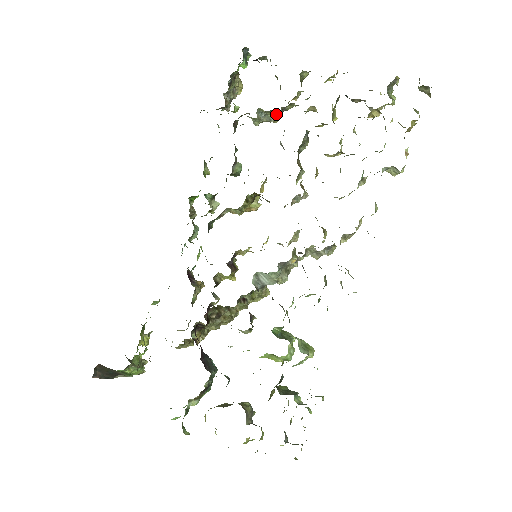
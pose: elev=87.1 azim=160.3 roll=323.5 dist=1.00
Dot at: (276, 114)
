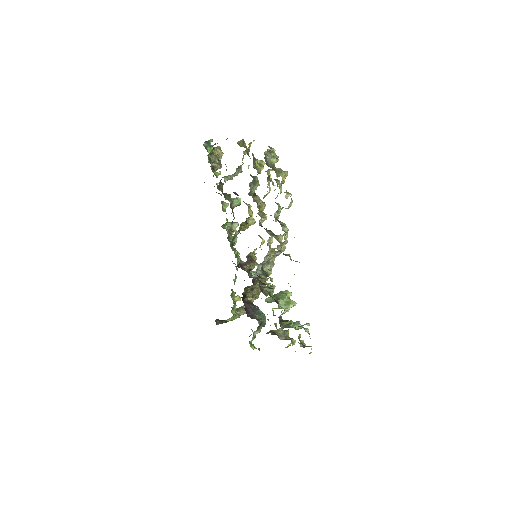
Dot at: (236, 172)
